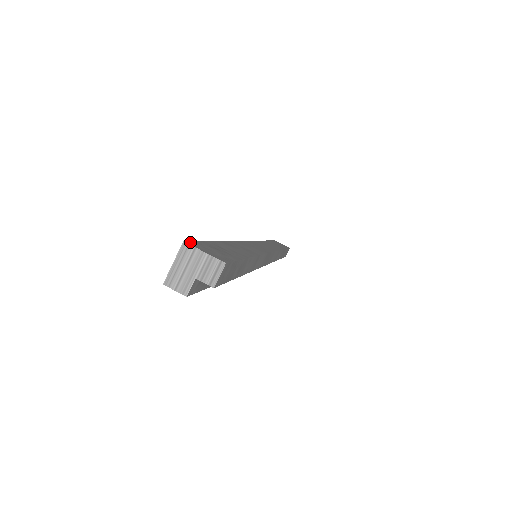
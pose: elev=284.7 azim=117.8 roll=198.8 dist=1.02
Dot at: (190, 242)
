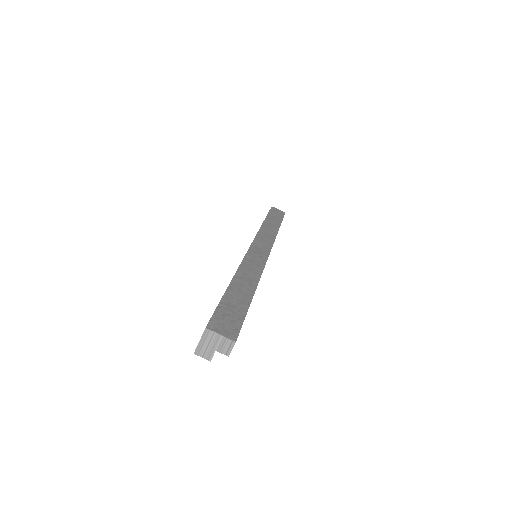
Dot at: (210, 324)
